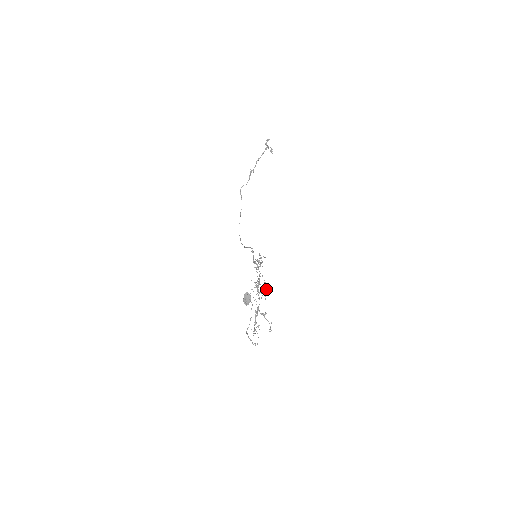
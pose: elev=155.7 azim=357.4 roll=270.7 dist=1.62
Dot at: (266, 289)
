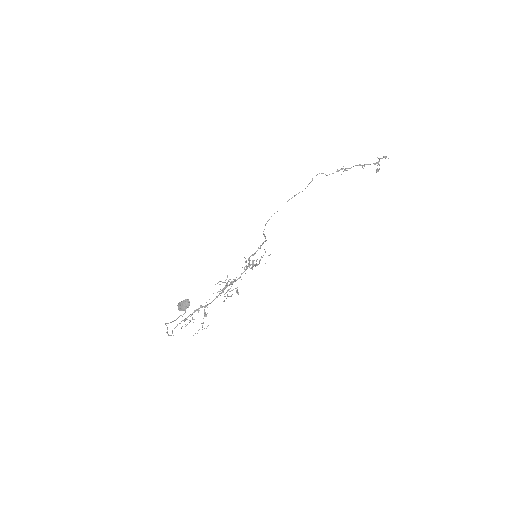
Dot at: (231, 295)
